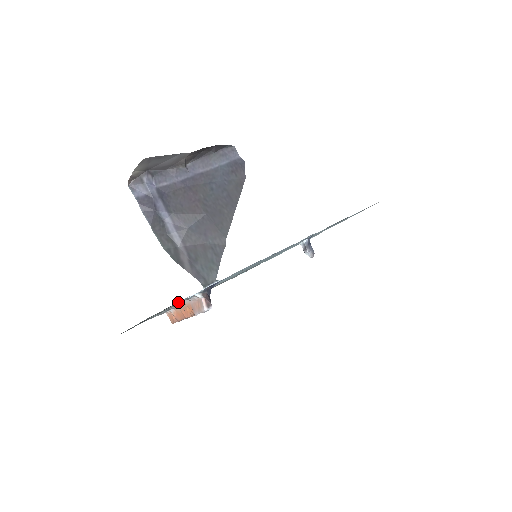
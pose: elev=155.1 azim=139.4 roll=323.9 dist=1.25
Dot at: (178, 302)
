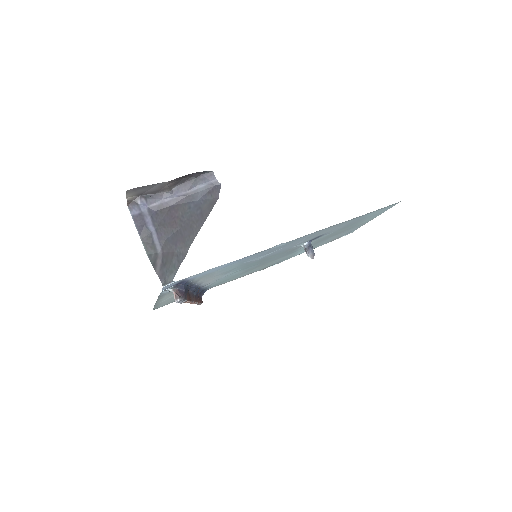
Dot at: occluded
